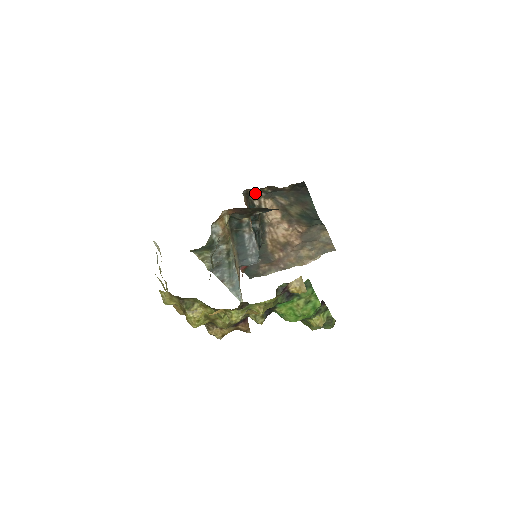
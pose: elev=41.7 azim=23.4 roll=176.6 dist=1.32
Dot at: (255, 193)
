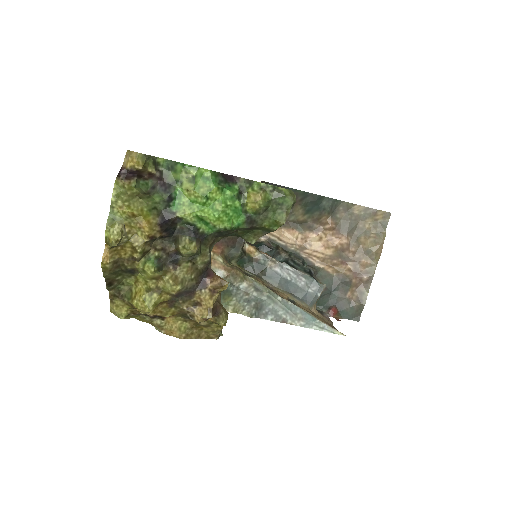
Dot at: occluded
